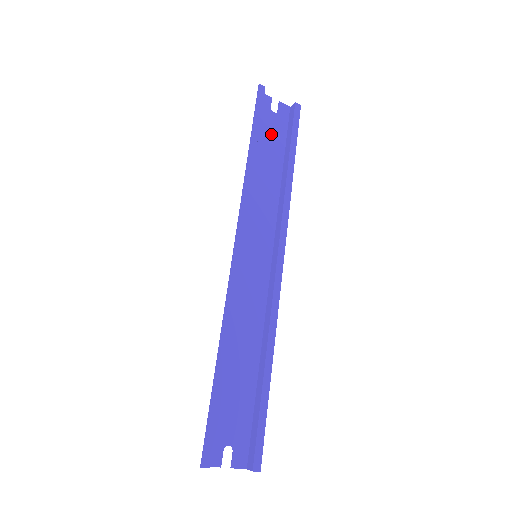
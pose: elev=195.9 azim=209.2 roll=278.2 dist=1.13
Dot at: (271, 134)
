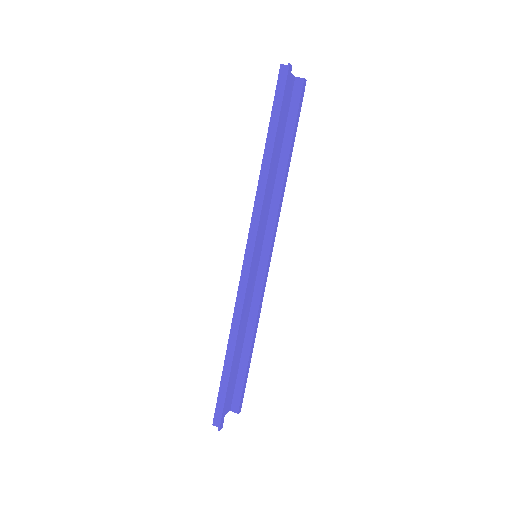
Dot at: occluded
